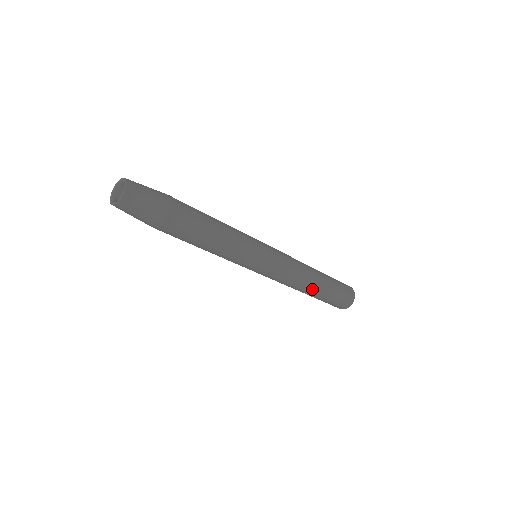
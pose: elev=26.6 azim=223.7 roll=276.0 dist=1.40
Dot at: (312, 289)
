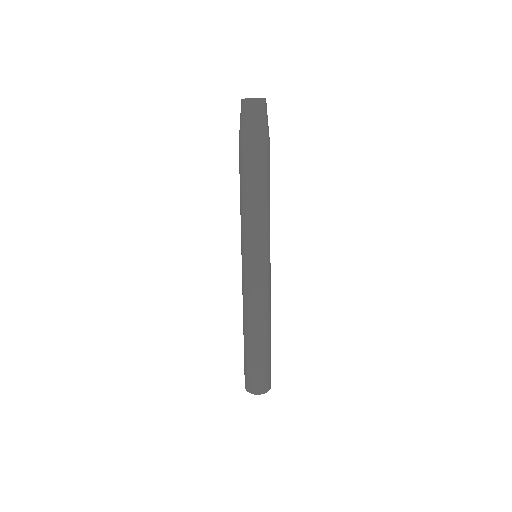
Dot at: (268, 330)
